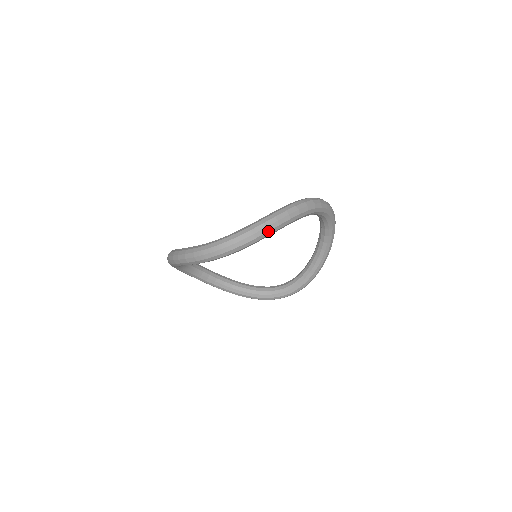
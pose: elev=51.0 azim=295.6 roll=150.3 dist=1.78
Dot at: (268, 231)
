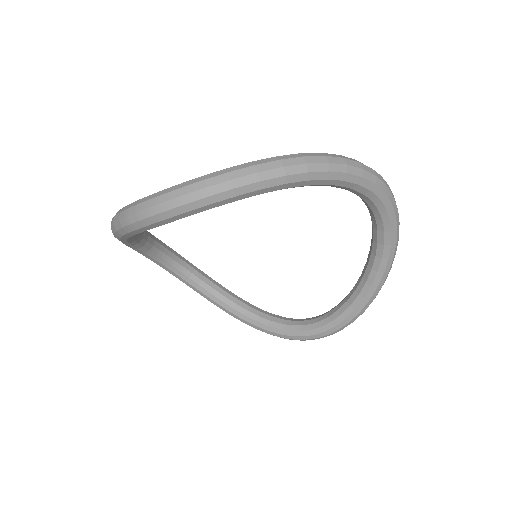
Dot at: (235, 187)
